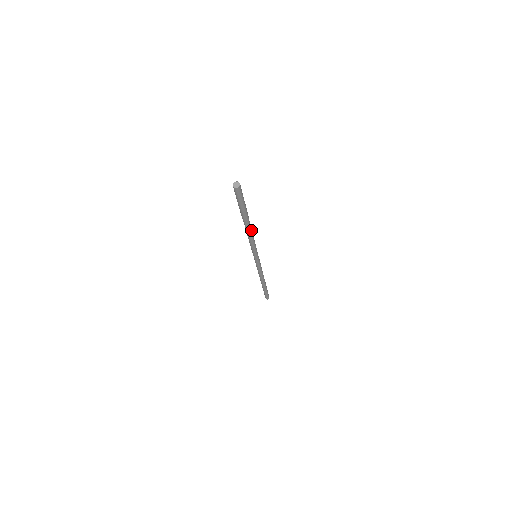
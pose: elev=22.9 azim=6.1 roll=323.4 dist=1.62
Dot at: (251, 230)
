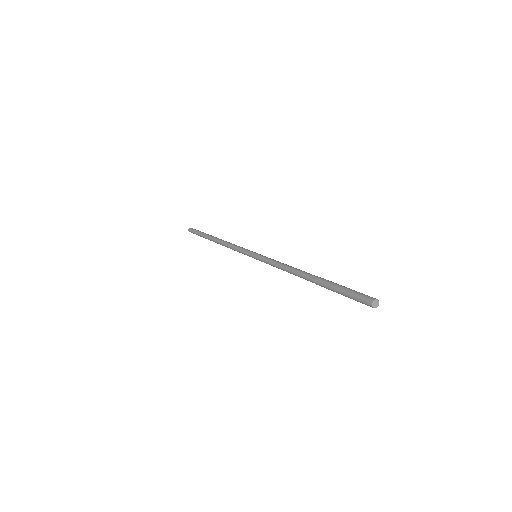
Dot at: occluded
